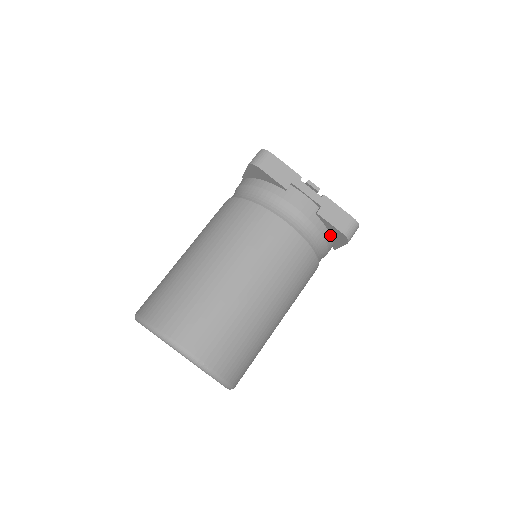
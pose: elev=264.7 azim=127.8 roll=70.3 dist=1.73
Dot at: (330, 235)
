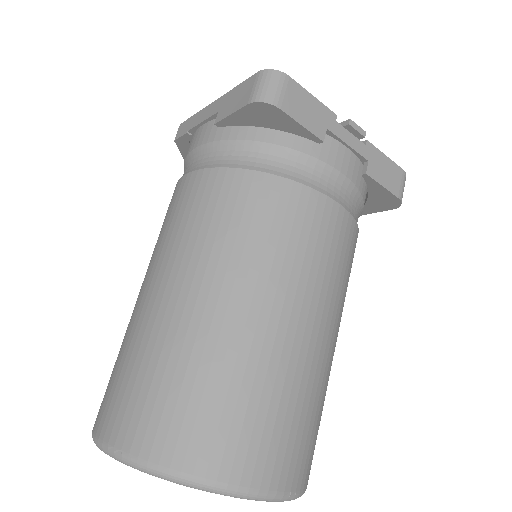
Dot at: occluded
